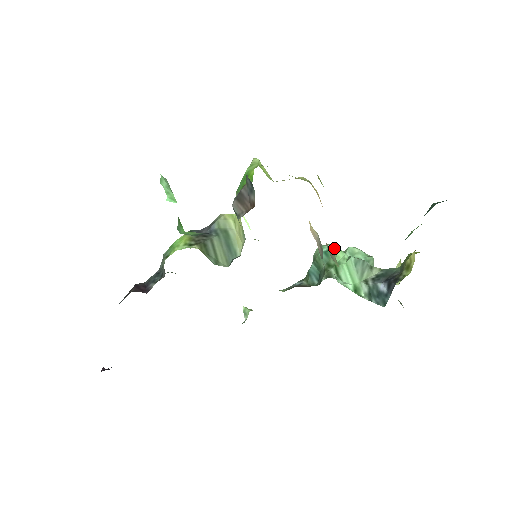
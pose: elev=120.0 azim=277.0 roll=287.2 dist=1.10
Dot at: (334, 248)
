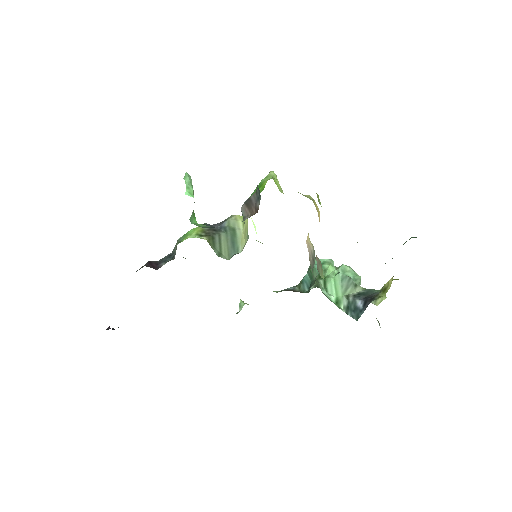
Dot at: (327, 262)
